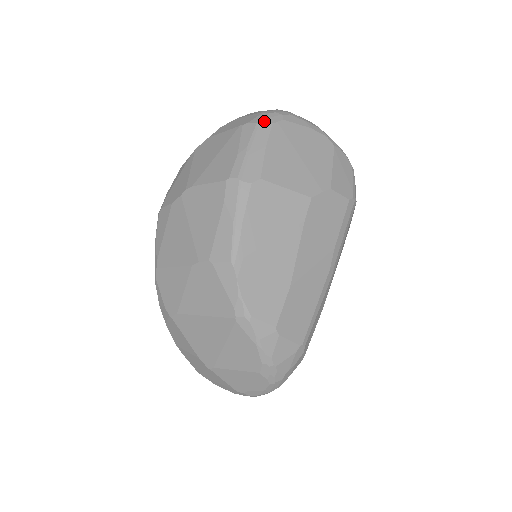
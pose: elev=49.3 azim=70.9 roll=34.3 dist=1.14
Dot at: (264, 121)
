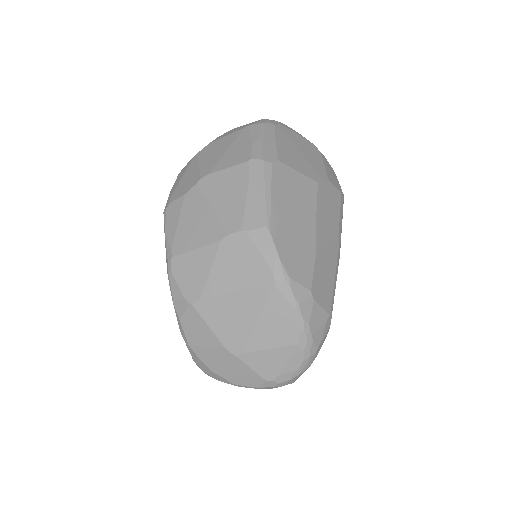
Dot at: (267, 122)
